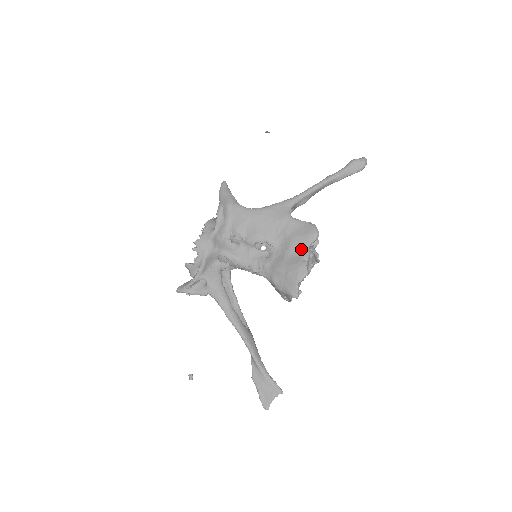
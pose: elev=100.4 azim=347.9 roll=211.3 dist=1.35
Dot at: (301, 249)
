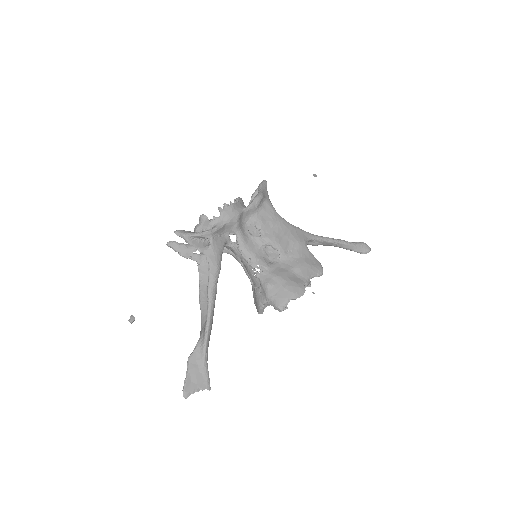
Dot at: (305, 275)
